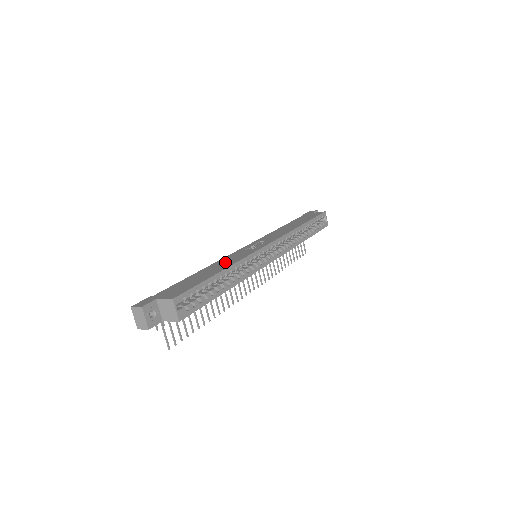
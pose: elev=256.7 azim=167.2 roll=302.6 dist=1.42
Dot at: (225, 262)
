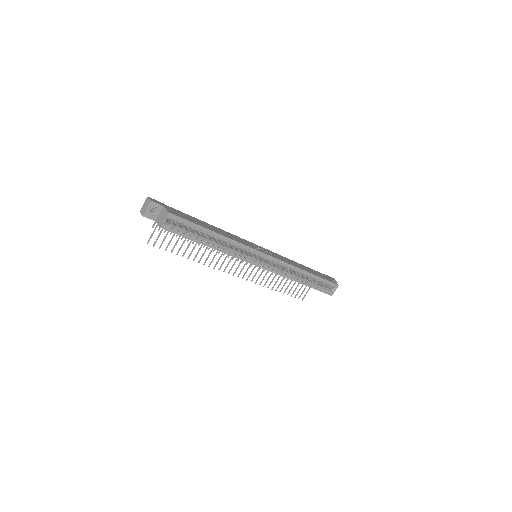
Dot at: (228, 234)
